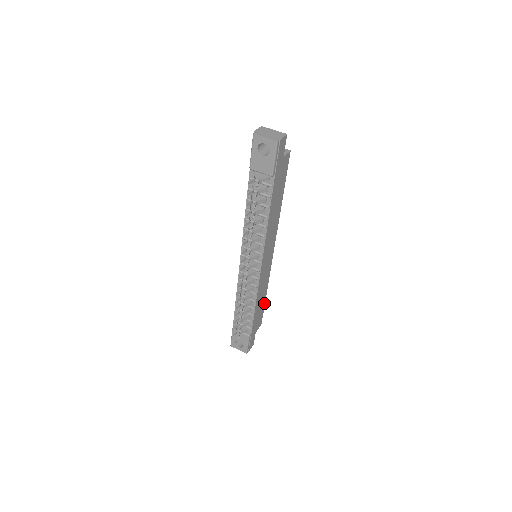
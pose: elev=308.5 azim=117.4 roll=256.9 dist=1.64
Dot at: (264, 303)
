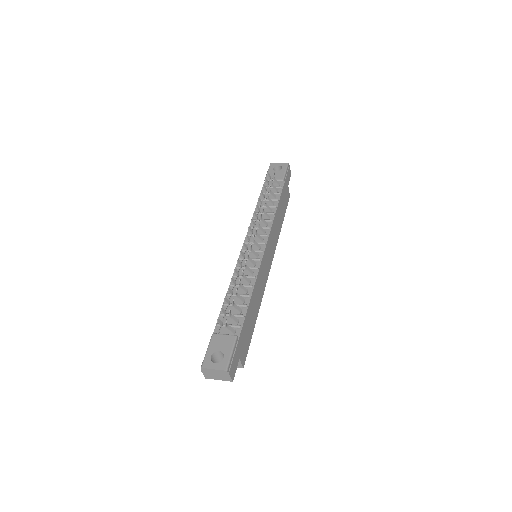
Dot at: (253, 330)
